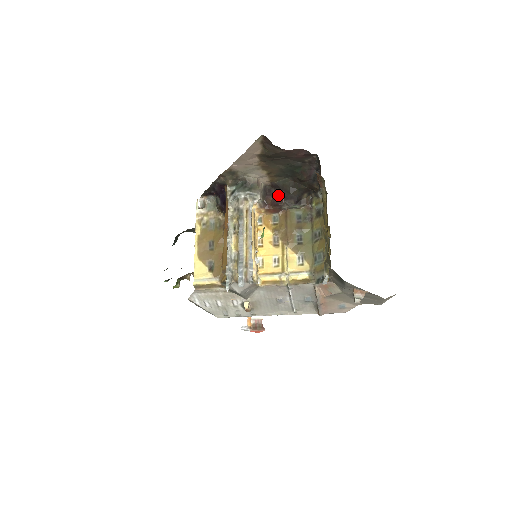
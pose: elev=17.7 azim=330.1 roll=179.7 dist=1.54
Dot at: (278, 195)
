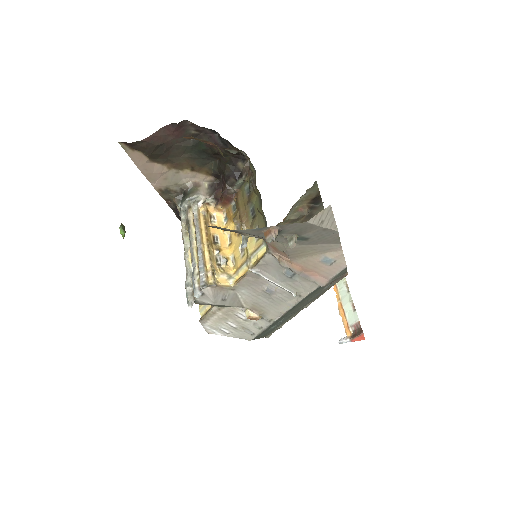
Dot at: occluded
